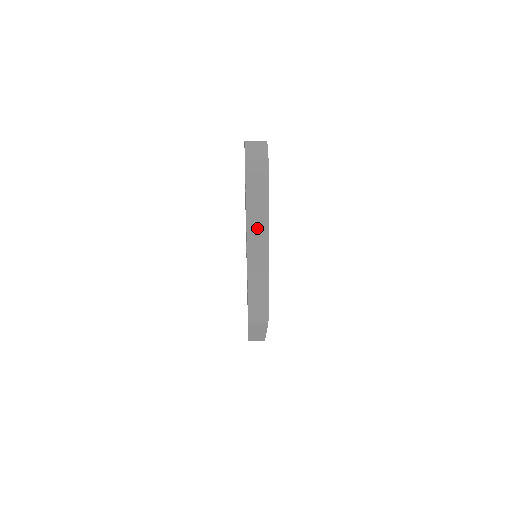
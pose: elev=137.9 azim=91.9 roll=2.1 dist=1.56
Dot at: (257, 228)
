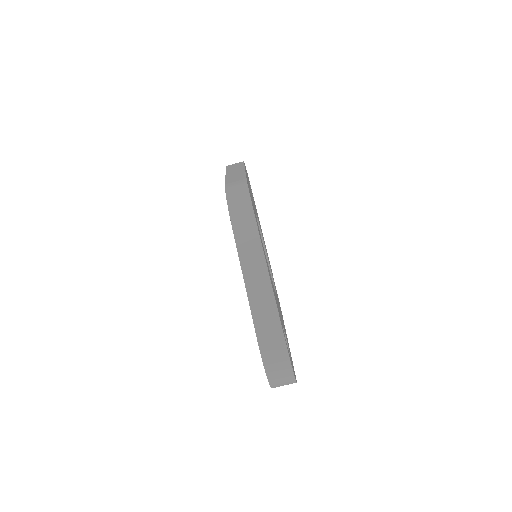
Dot at: occluded
